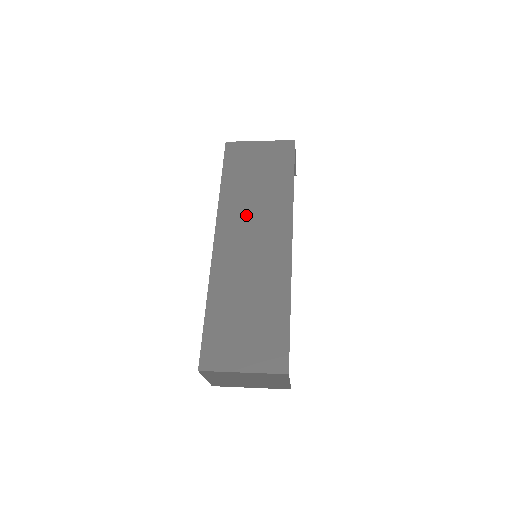
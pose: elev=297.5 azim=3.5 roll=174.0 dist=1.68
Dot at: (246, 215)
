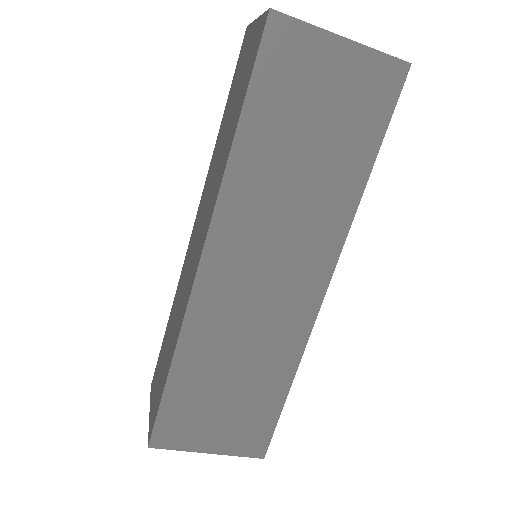
Dot at: (268, 222)
